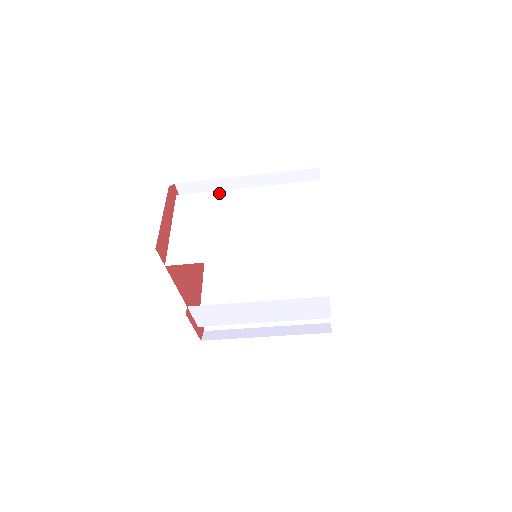
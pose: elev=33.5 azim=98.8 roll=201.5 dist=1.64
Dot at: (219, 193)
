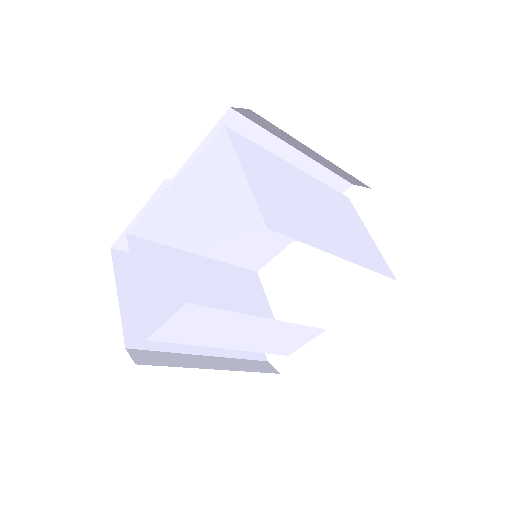
Dot at: (273, 155)
